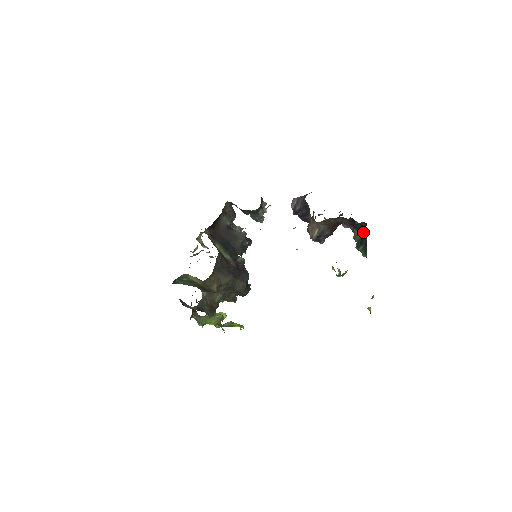
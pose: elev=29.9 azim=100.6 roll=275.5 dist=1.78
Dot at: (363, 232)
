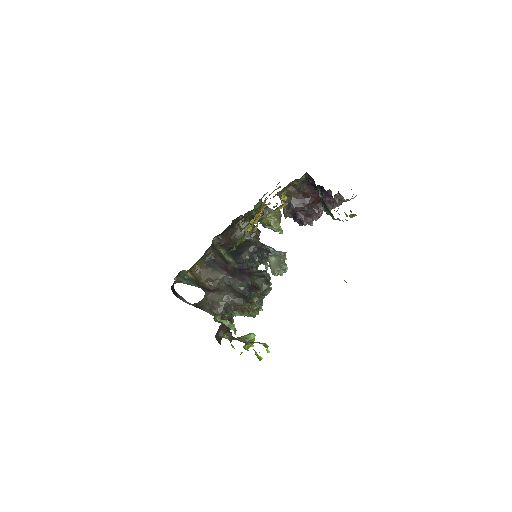
Dot at: (315, 187)
